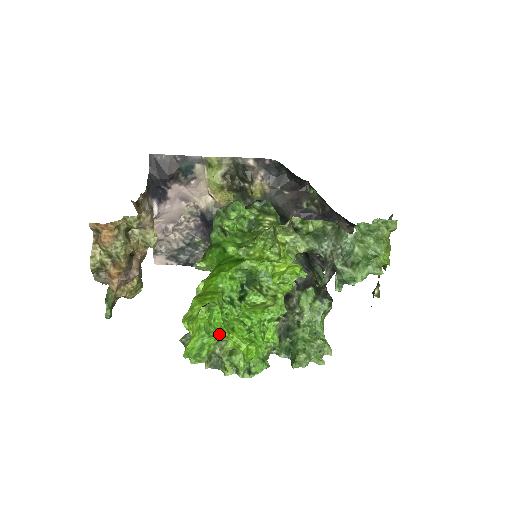
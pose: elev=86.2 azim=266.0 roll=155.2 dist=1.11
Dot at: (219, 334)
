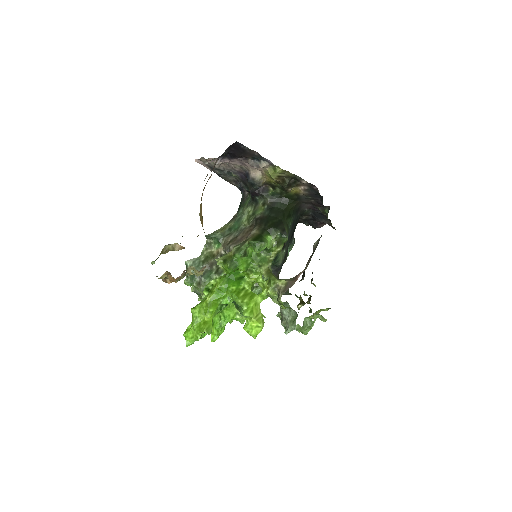
Dot at: (205, 333)
